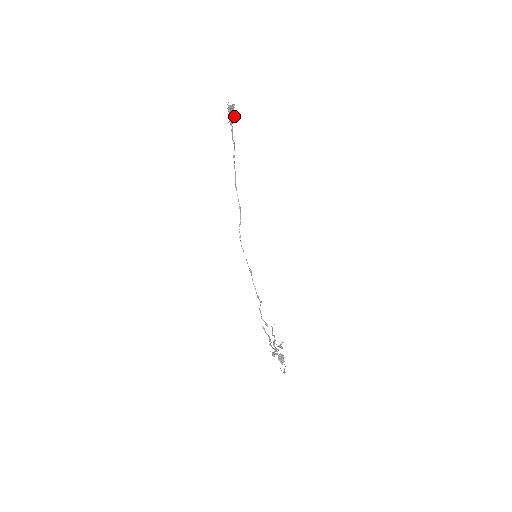
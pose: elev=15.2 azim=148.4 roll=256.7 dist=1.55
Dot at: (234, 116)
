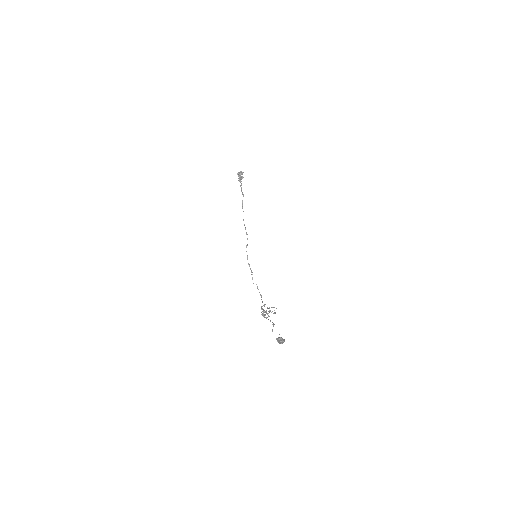
Dot at: (242, 177)
